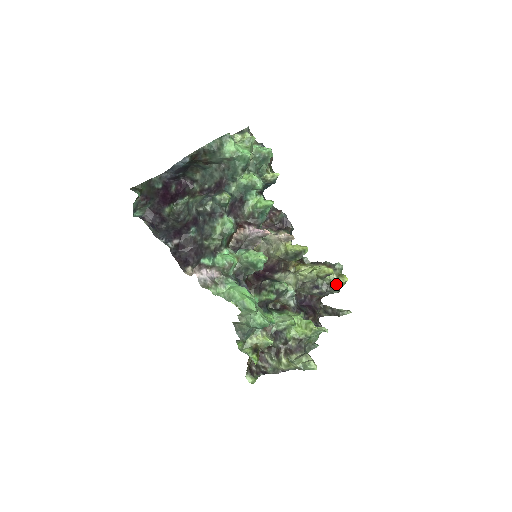
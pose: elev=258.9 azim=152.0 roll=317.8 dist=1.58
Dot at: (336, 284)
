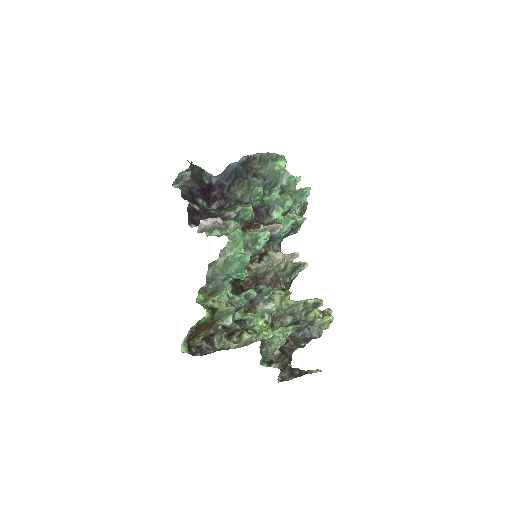
Dot at: (319, 322)
